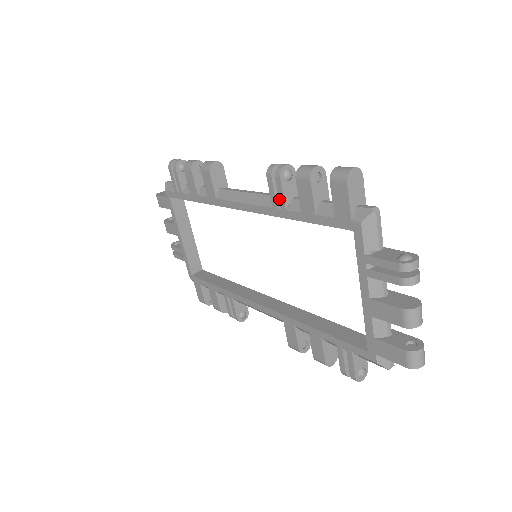
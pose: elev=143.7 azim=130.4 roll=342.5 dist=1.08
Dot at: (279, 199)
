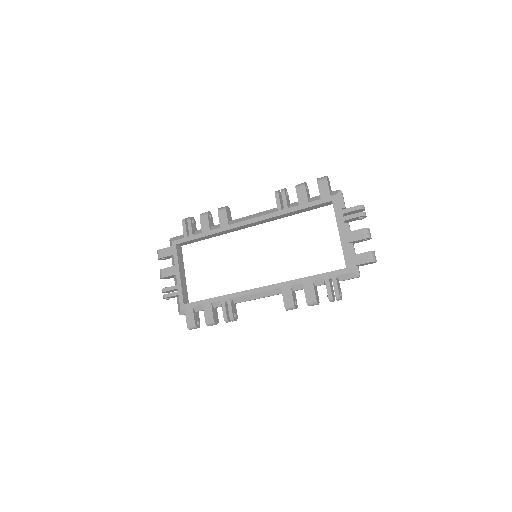
Dot at: (283, 204)
